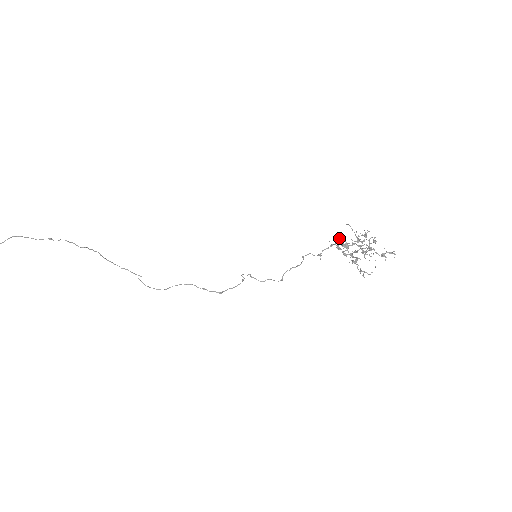
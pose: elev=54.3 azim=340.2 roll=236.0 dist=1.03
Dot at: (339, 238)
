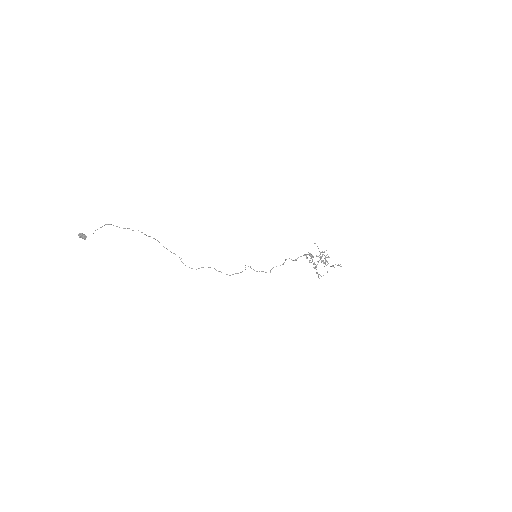
Dot at: (308, 252)
